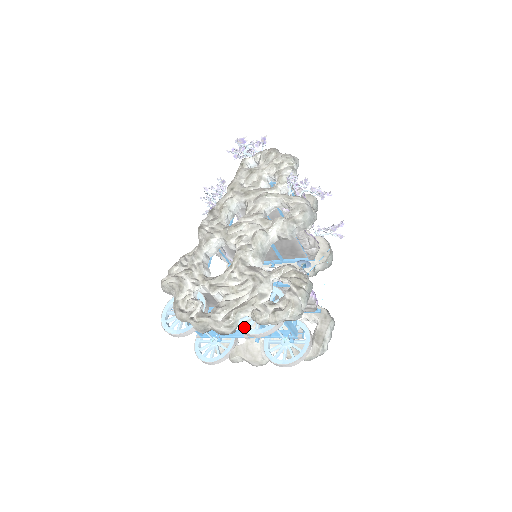
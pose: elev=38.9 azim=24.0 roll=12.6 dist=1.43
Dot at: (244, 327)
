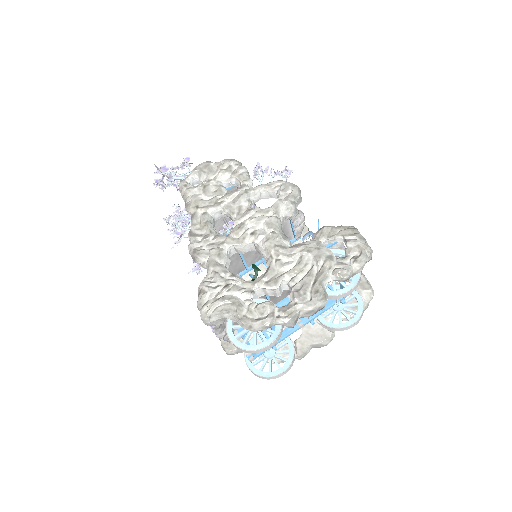
Dot at: (334, 292)
